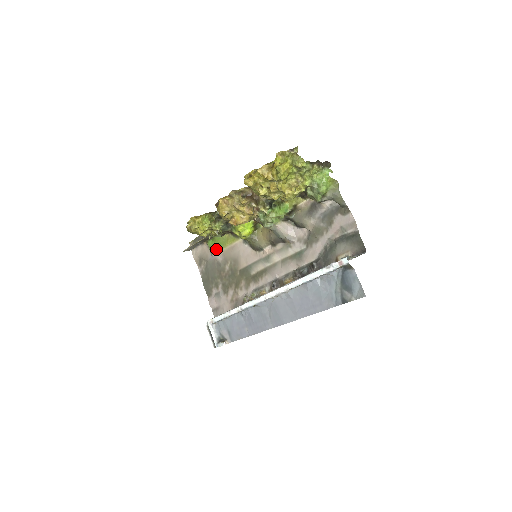
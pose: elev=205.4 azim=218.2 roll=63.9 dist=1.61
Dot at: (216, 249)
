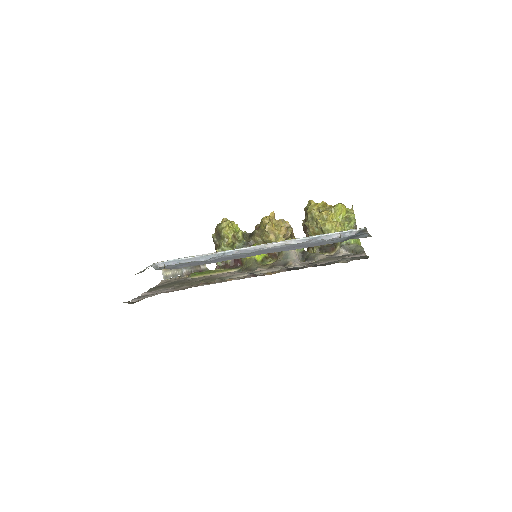
Dot at: (199, 275)
